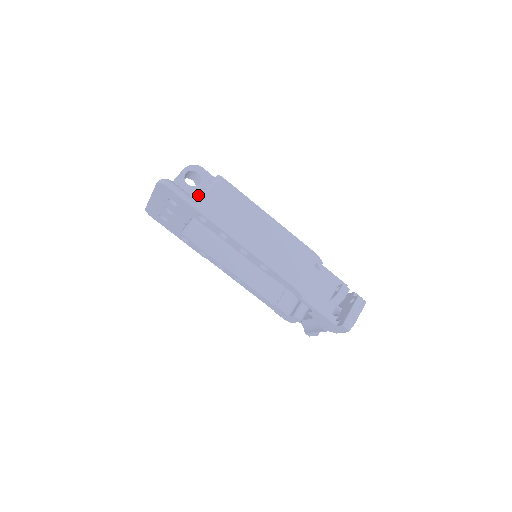
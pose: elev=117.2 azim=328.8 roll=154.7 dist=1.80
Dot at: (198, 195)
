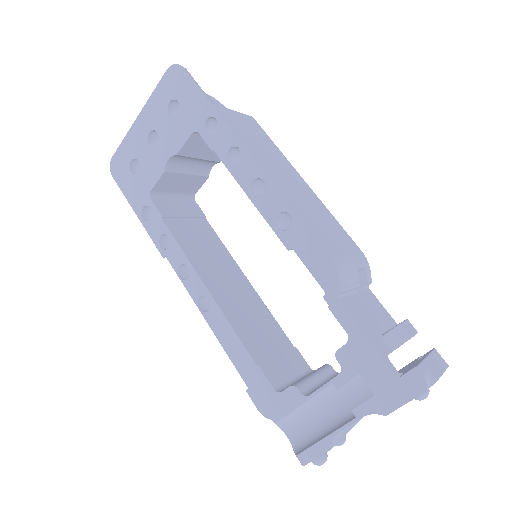
Dot at: occluded
